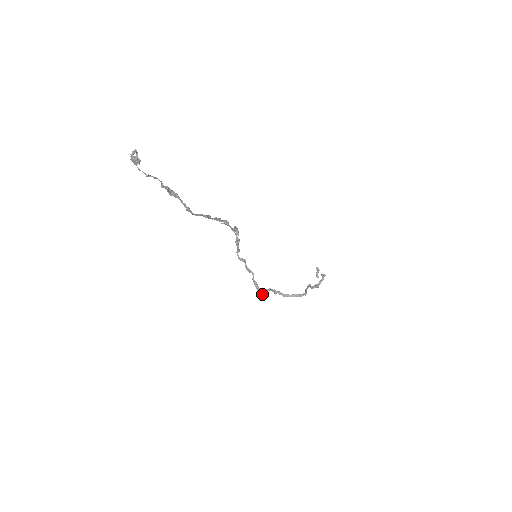
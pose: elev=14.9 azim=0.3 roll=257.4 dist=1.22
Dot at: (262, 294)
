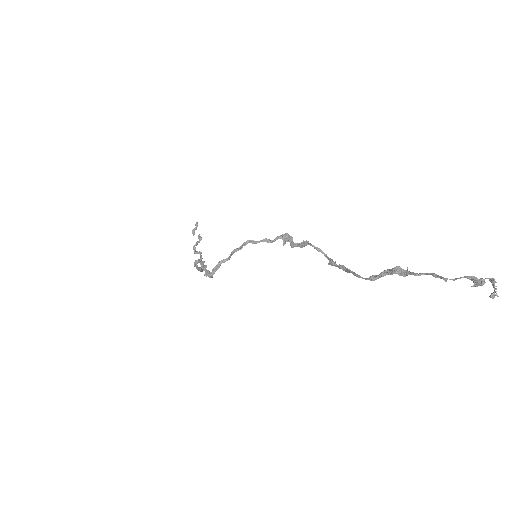
Dot at: (210, 277)
